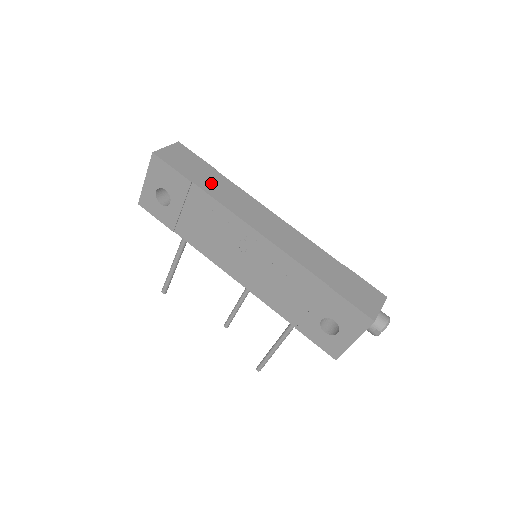
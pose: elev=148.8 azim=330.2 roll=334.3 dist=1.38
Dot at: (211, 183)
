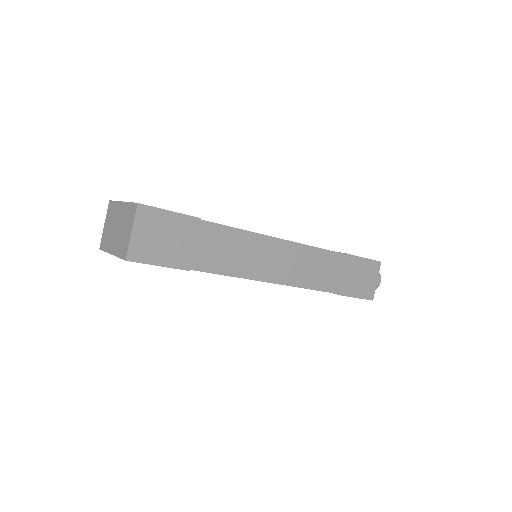
Dot at: (208, 252)
